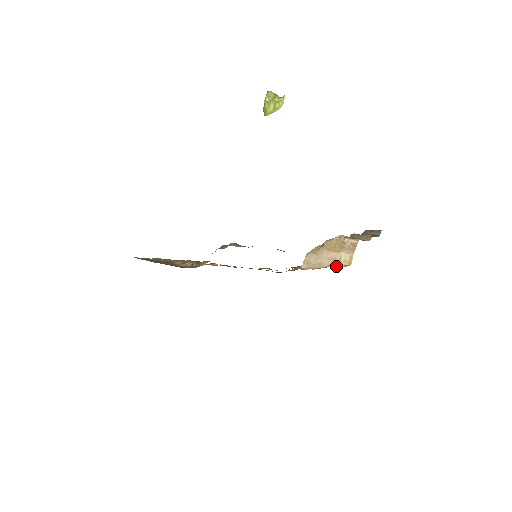
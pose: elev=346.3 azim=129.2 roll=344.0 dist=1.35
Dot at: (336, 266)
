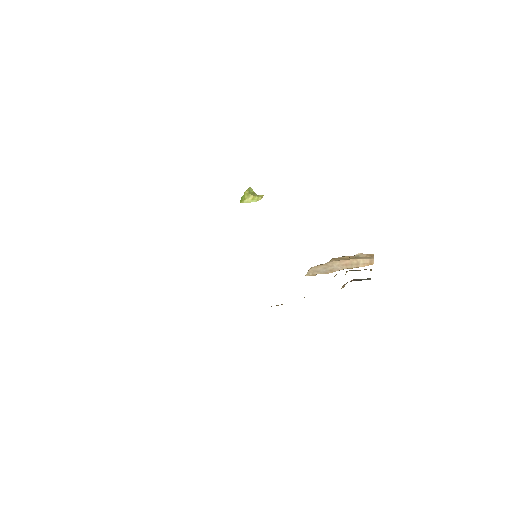
Dot at: occluded
